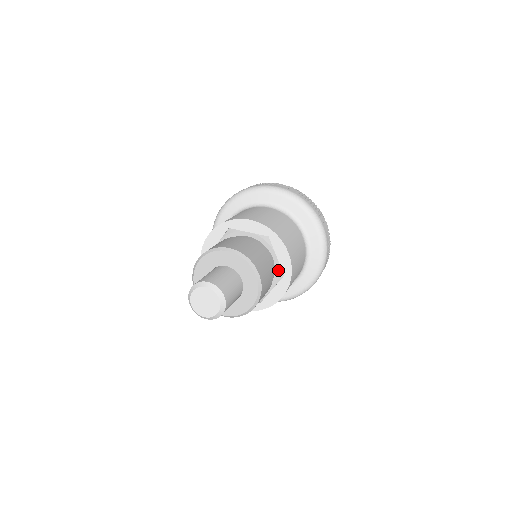
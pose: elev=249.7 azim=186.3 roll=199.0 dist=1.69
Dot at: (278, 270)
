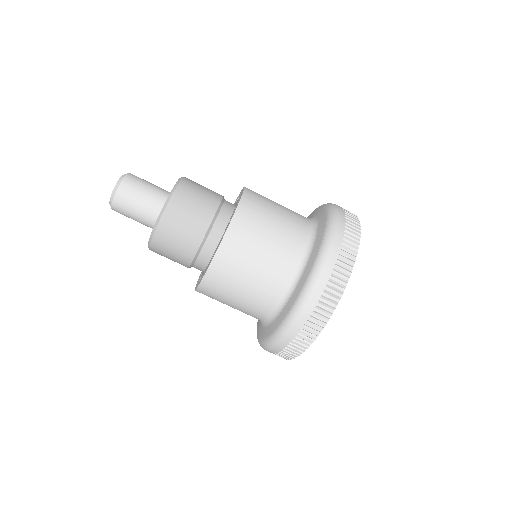
Dot at: occluded
